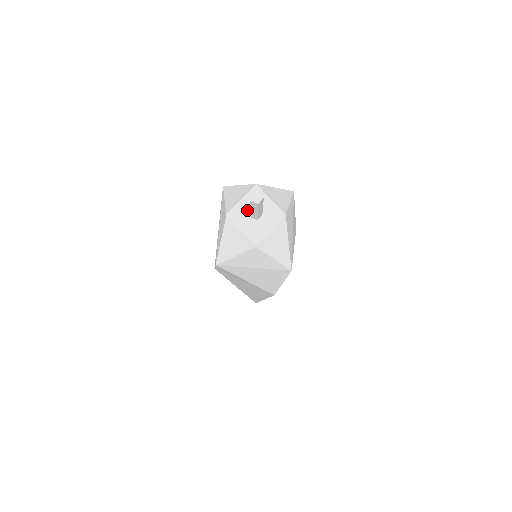
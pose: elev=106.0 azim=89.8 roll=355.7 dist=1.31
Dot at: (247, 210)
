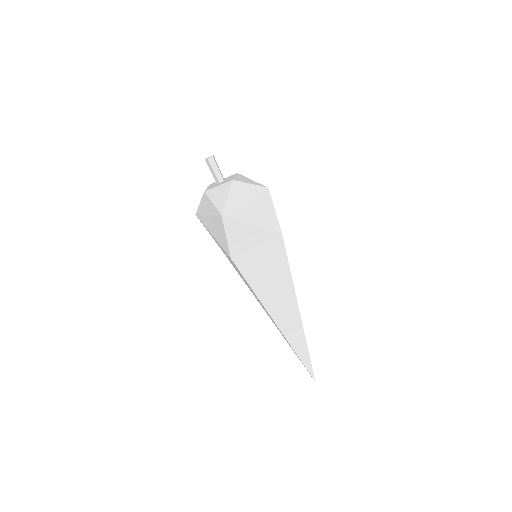
Dot at: (214, 185)
